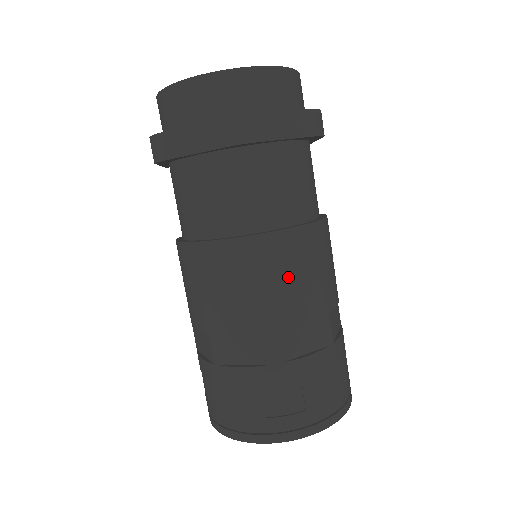
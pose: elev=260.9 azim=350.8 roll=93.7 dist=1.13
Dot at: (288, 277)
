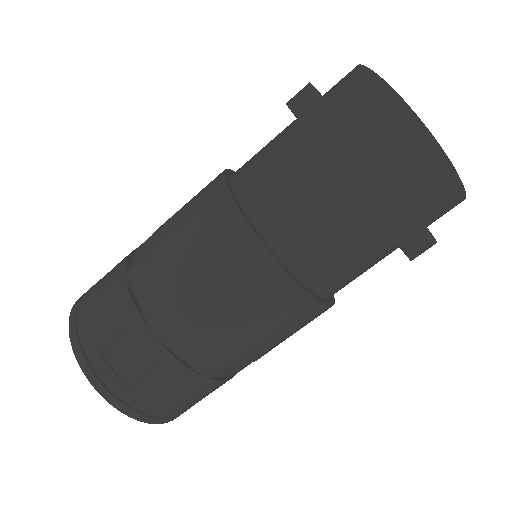
Dot at: (243, 302)
